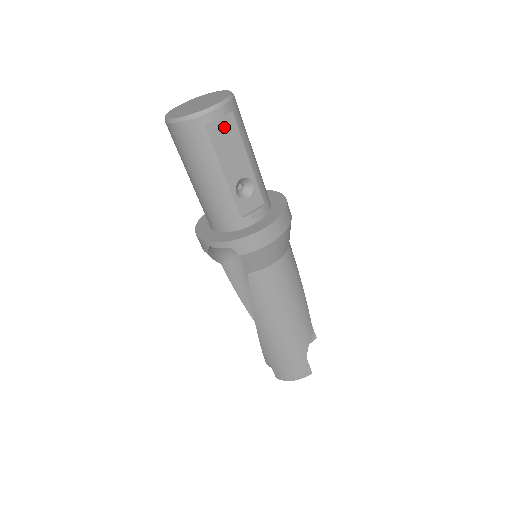
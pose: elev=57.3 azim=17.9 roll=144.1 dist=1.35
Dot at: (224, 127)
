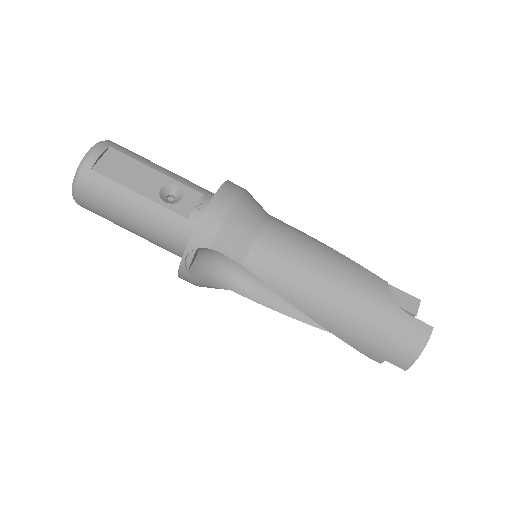
Dot at: (111, 161)
